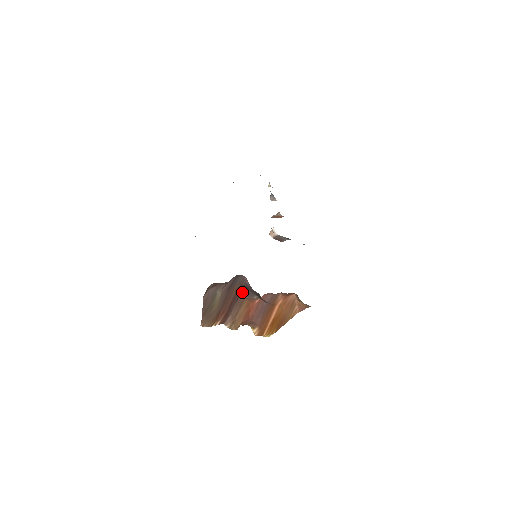
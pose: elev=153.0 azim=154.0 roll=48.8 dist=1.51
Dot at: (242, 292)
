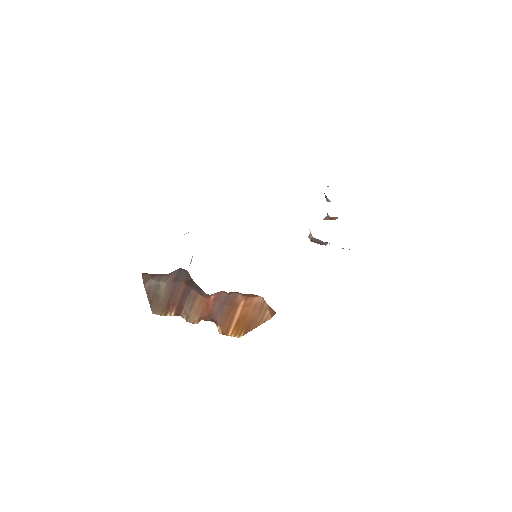
Dot at: (192, 286)
